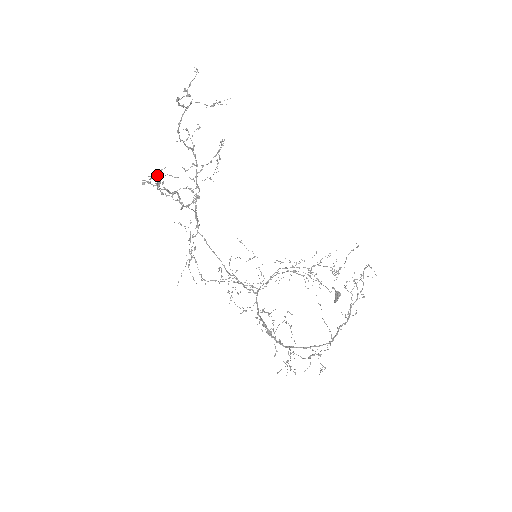
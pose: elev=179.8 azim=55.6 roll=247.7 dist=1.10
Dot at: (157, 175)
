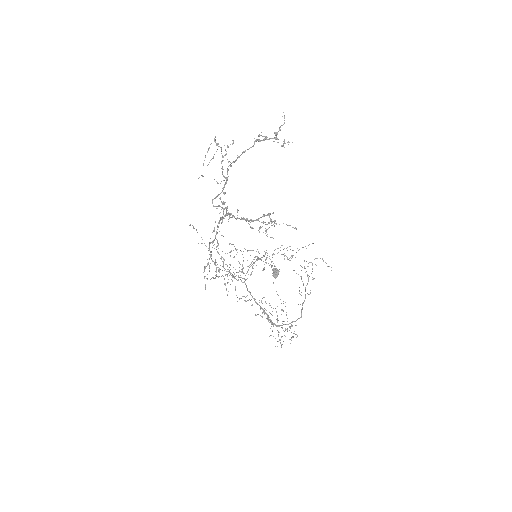
Dot at: (272, 221)
